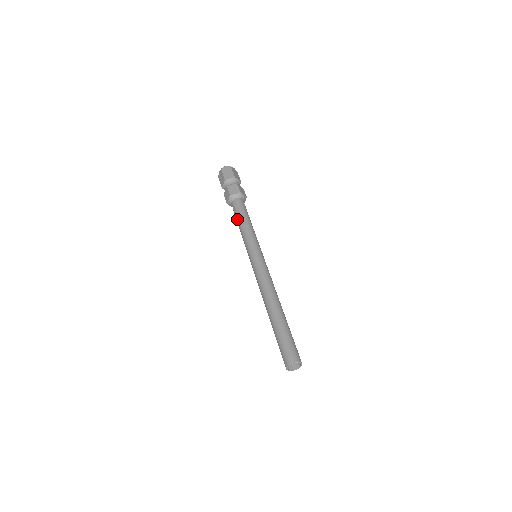
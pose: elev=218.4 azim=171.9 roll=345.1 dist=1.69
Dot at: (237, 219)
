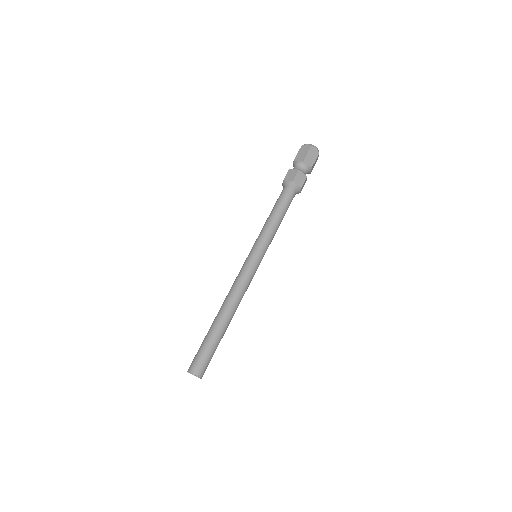
Dot at: (276, 207)
